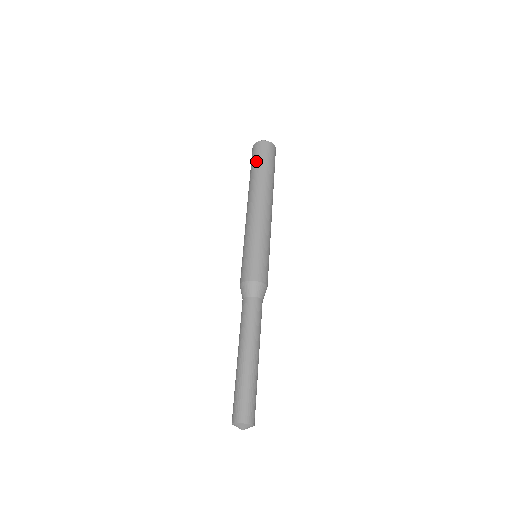
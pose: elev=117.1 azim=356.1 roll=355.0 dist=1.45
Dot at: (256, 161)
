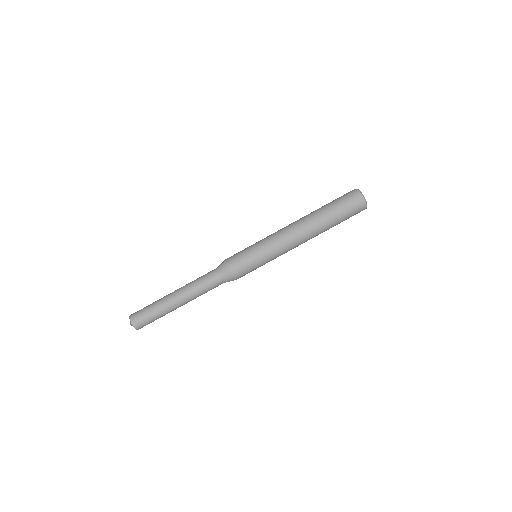
Dot at: (333, 200)
